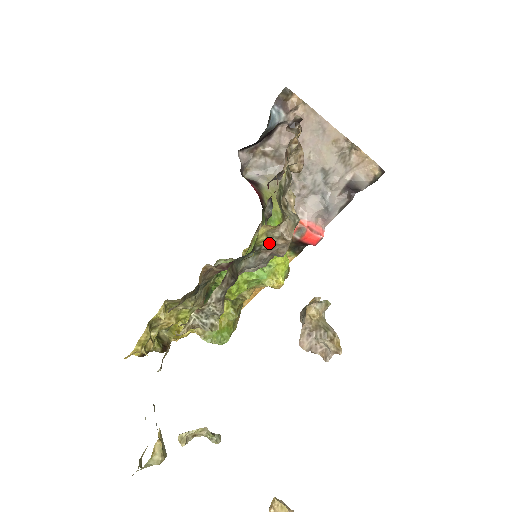
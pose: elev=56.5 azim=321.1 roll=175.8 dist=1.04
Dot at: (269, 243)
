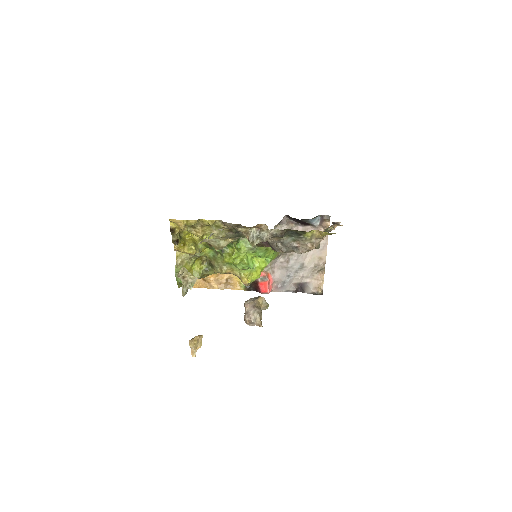
Dot at: (307, 240)
